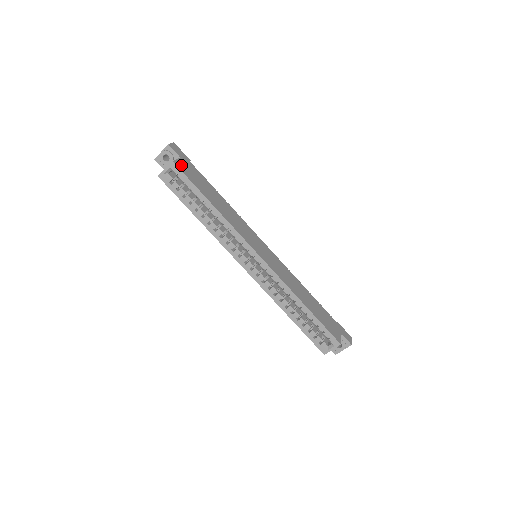
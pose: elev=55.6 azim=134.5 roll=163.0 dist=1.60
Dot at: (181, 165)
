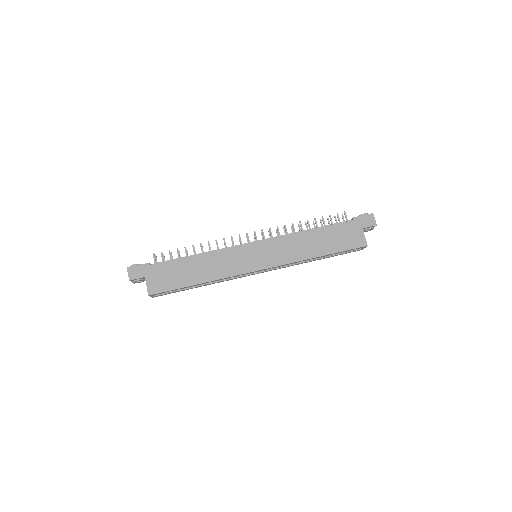
Dot at: (153, 286)
